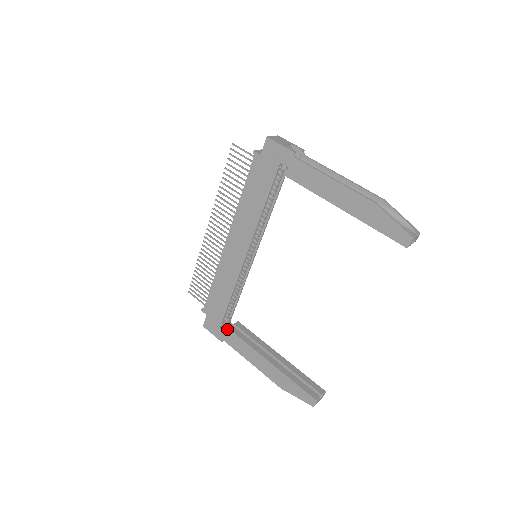
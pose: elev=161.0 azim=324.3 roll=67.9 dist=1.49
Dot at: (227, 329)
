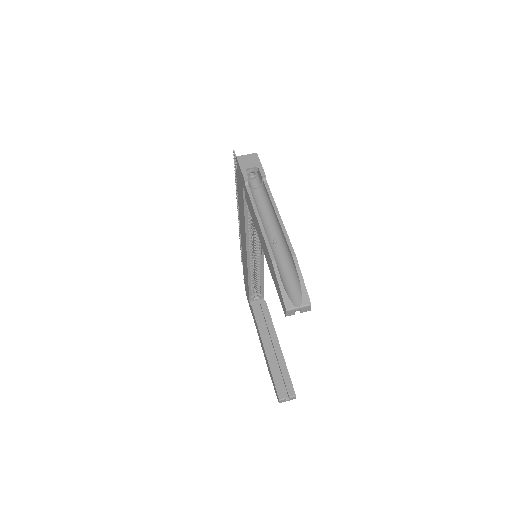
Dot at: (251, 305)
